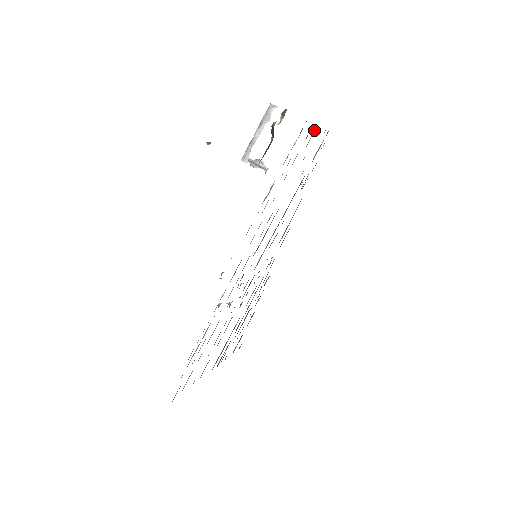
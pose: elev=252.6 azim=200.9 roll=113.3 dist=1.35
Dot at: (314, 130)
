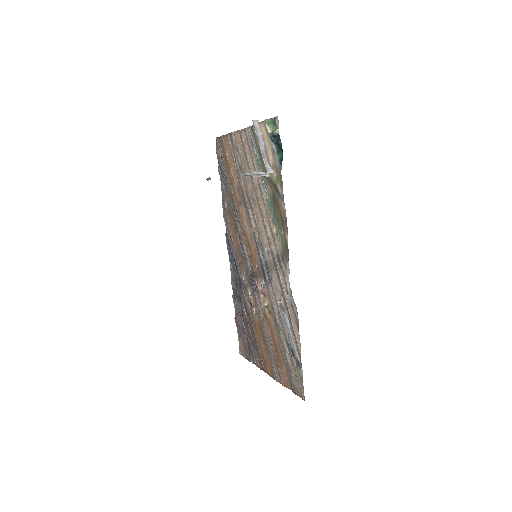
Dot at: (235, 136)
